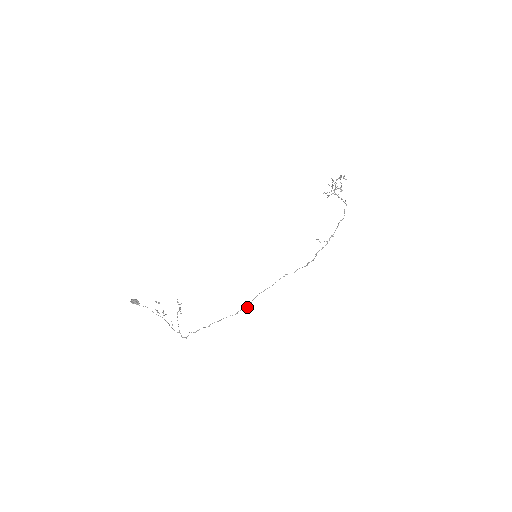
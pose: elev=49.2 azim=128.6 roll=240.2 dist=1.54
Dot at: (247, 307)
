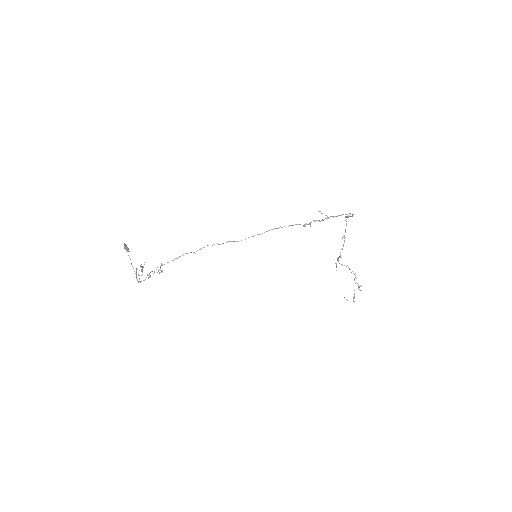
Dot at: (230, 241)
